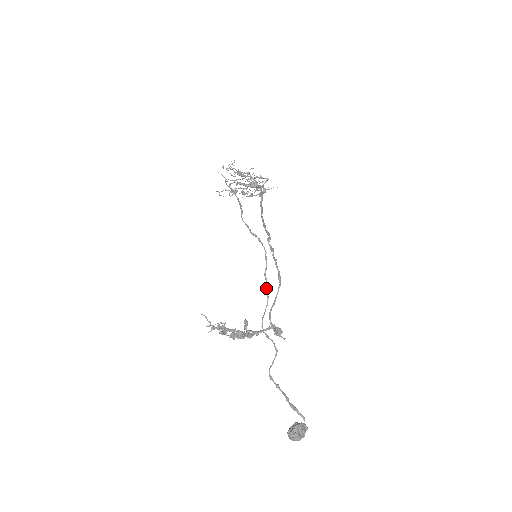
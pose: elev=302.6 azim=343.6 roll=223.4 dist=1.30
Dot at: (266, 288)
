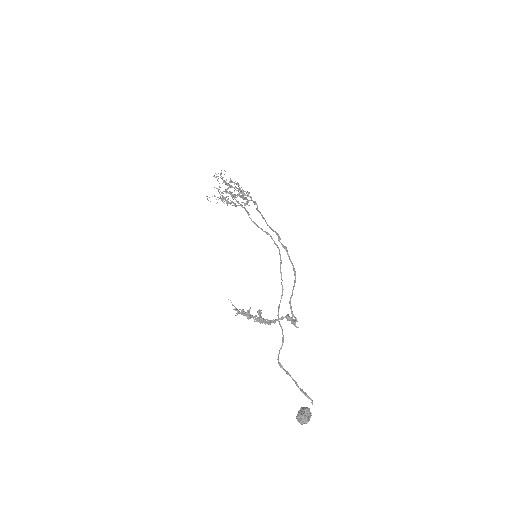
Dot at: occluded
